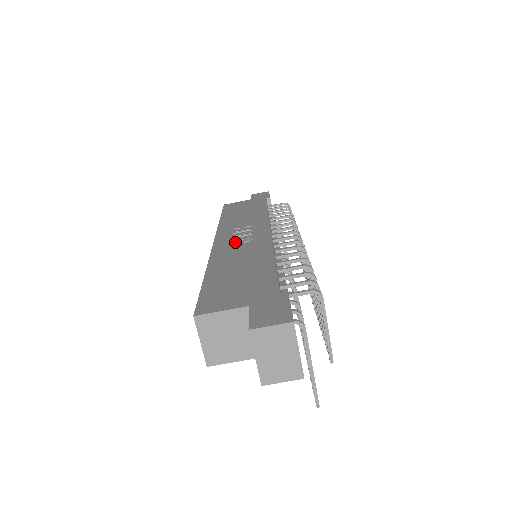
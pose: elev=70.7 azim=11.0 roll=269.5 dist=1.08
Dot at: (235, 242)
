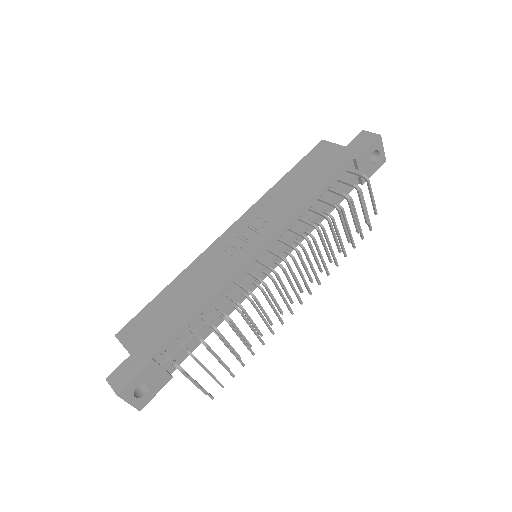
Dot at: (226, 248)
